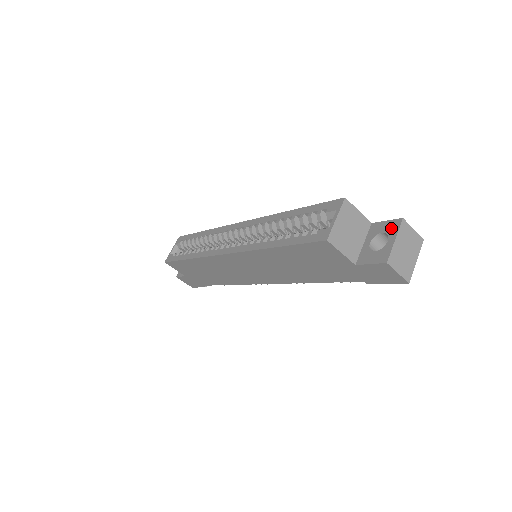
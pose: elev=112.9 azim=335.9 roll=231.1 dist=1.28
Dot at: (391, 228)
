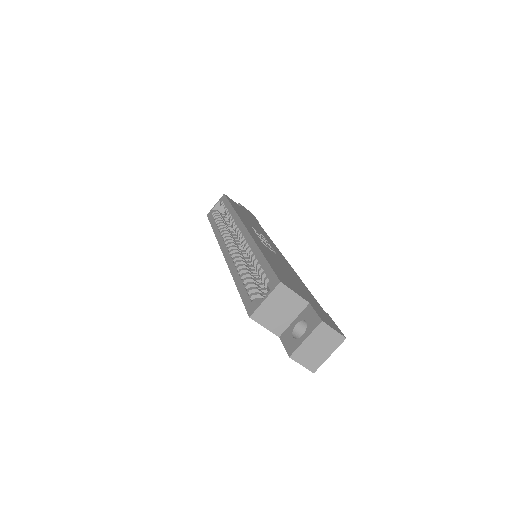
Dot at: (311, 324)
